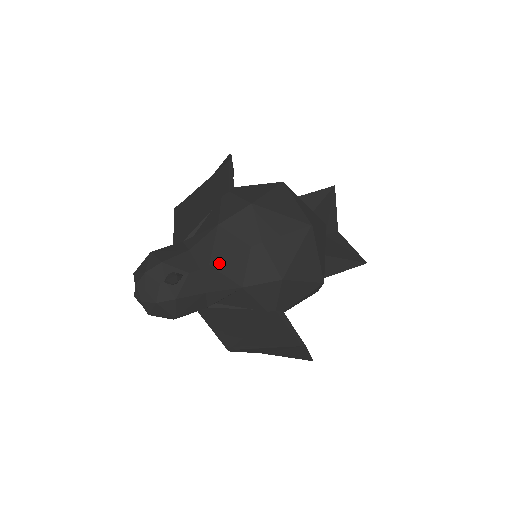
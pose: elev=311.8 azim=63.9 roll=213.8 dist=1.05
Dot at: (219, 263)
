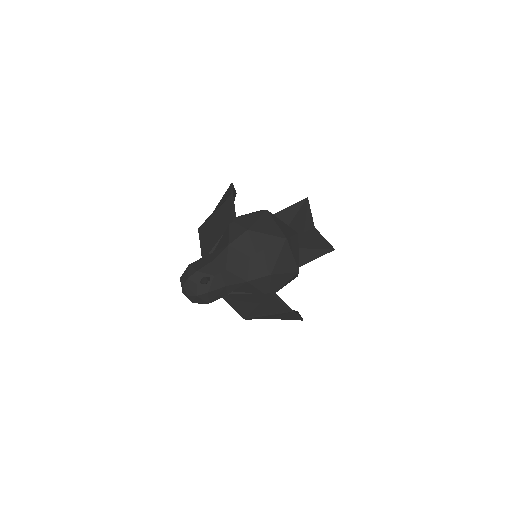
Dot at: (232, 268)
